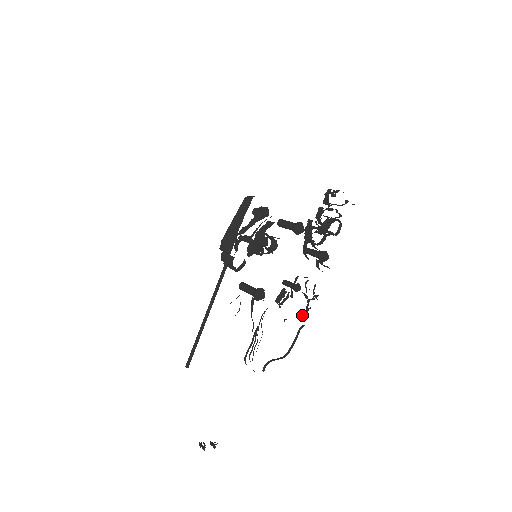
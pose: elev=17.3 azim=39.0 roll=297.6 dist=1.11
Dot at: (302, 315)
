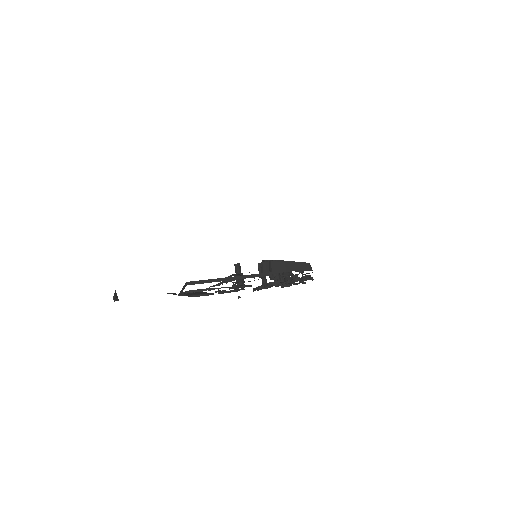
Dot at: (220, 290)
